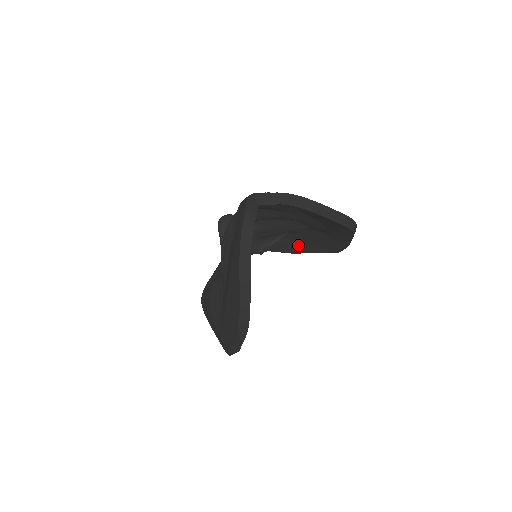
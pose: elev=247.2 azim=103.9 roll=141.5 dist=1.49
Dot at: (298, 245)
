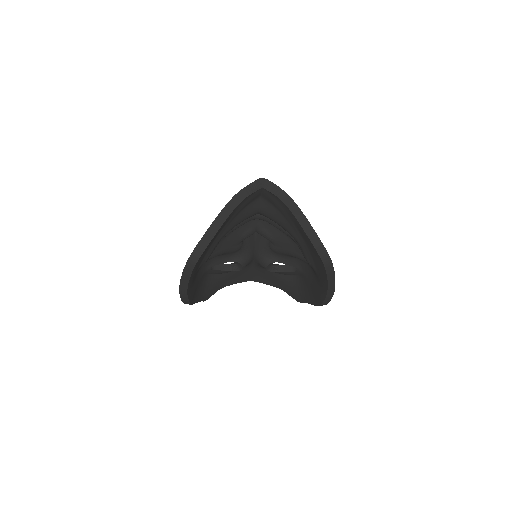
Dot at: (302, 292)
